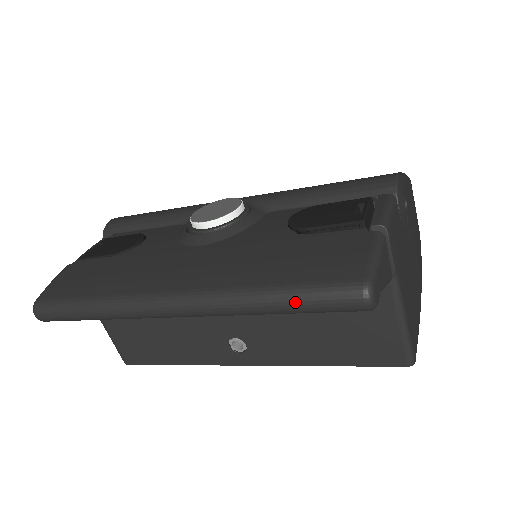
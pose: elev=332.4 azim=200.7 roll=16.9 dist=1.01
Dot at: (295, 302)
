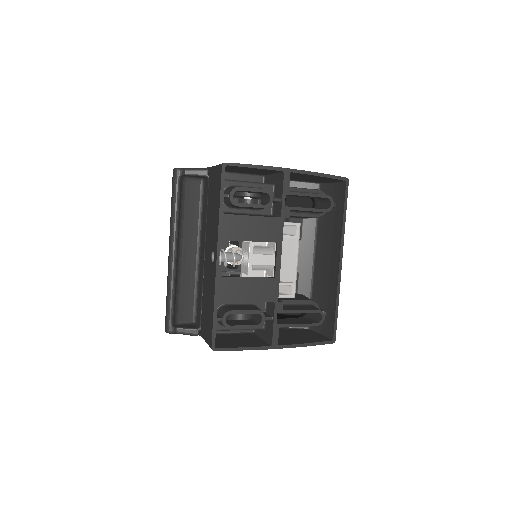
Dot at: (172, 196)
